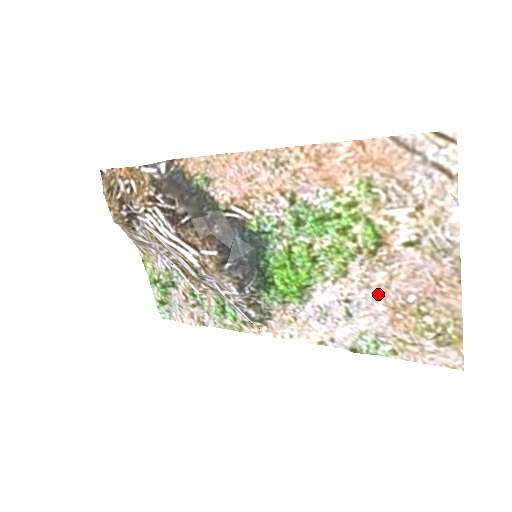
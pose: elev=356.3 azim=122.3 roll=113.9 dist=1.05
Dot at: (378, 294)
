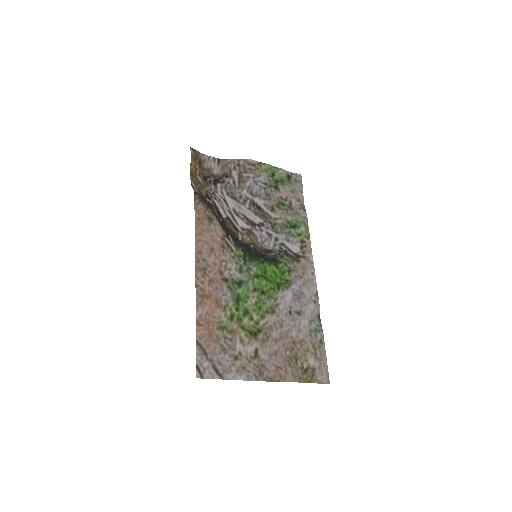
Dot at: (286, 332)
